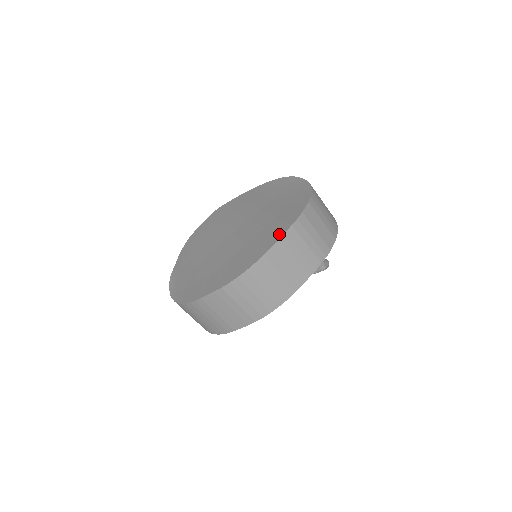
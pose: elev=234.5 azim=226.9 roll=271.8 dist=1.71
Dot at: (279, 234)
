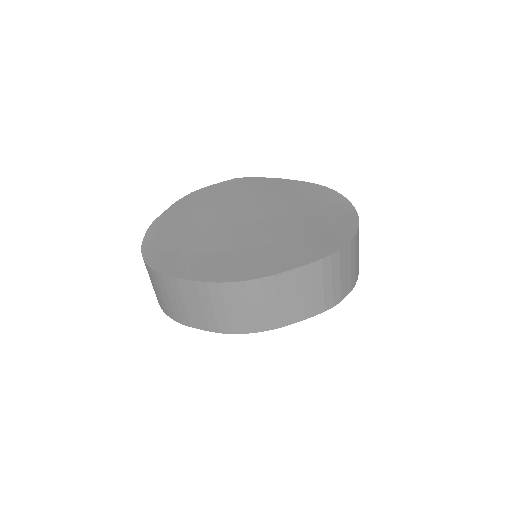
Dot at: (303, 260)
